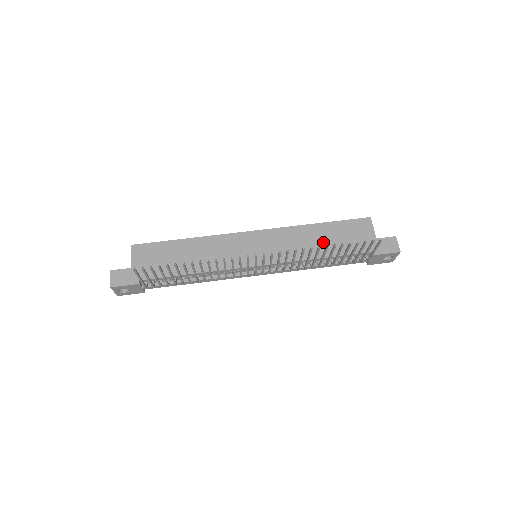
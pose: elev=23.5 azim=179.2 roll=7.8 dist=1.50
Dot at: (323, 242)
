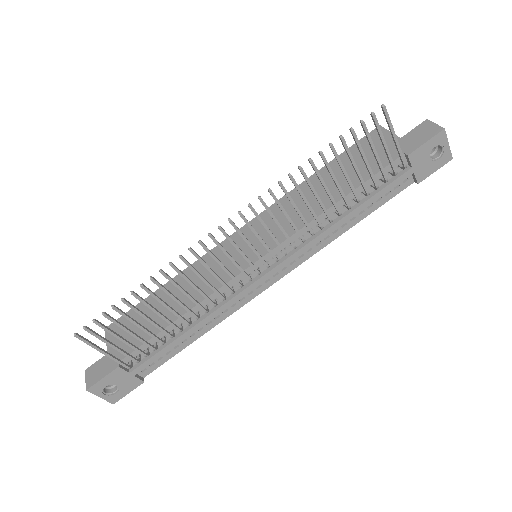
Dot at: (330, 186)
